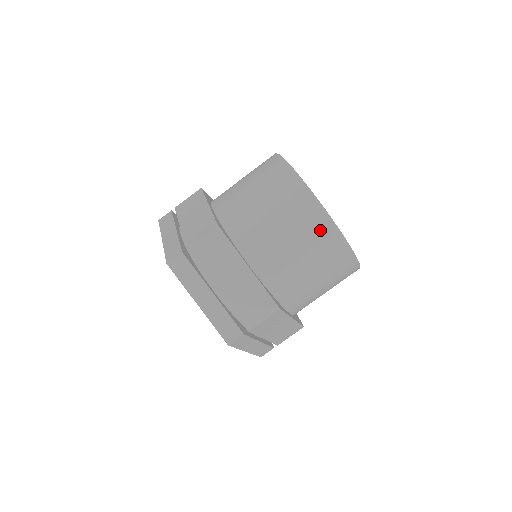
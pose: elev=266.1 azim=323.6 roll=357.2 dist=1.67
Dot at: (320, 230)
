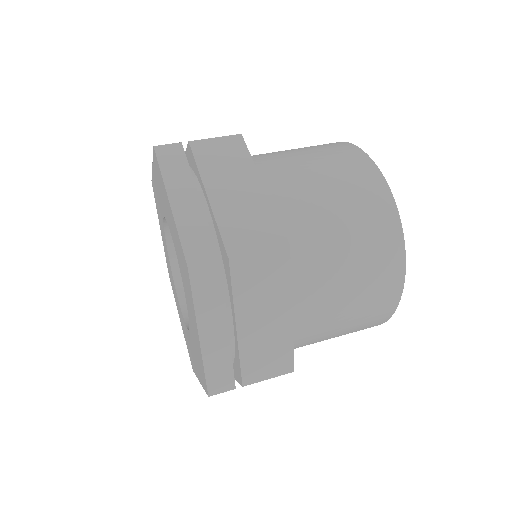
Dot at: (369, 187)
